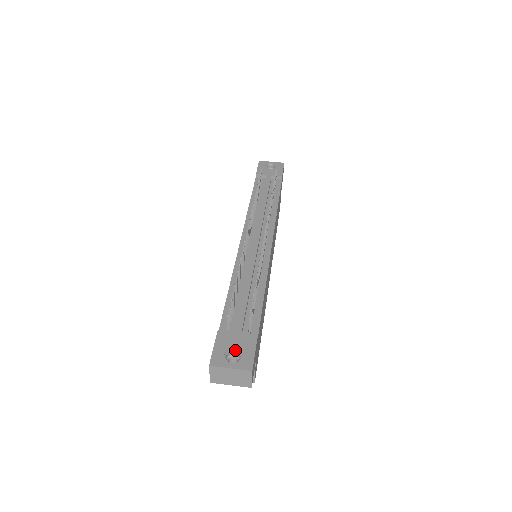
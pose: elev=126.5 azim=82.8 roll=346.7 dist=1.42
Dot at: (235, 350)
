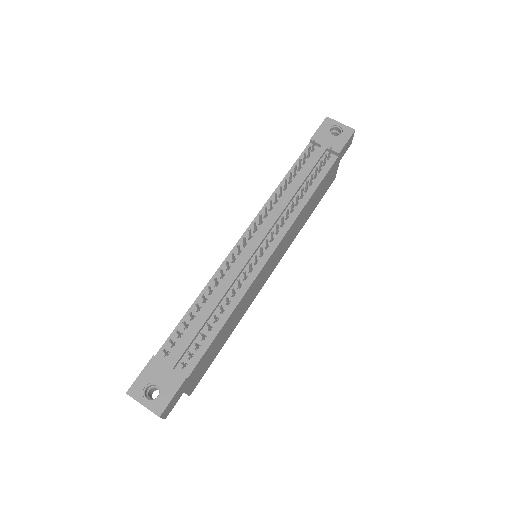
Dot at: (157, 386)
